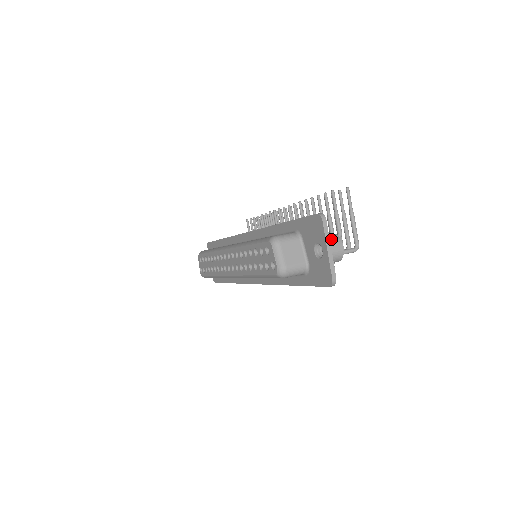
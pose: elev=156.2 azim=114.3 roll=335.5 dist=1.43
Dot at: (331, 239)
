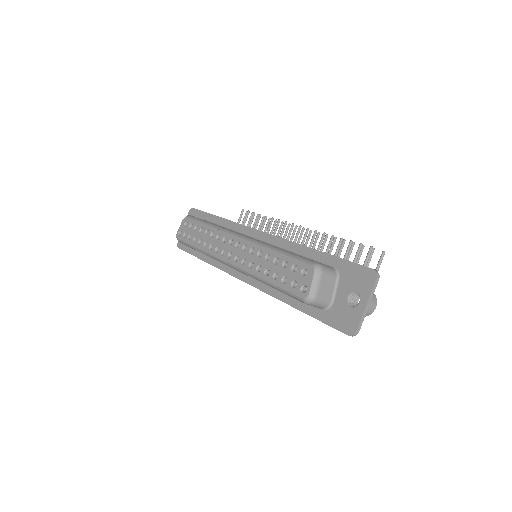
Dot at: occluded
